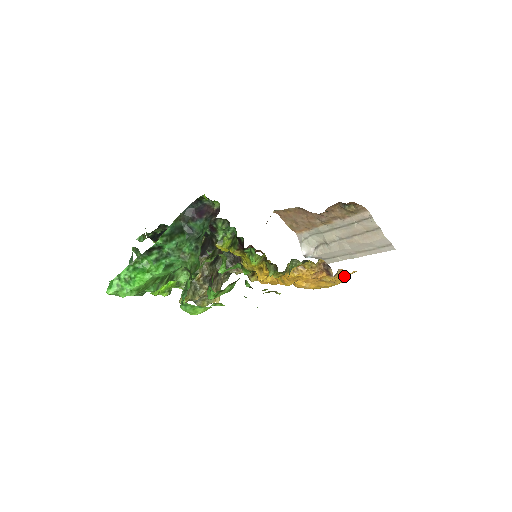
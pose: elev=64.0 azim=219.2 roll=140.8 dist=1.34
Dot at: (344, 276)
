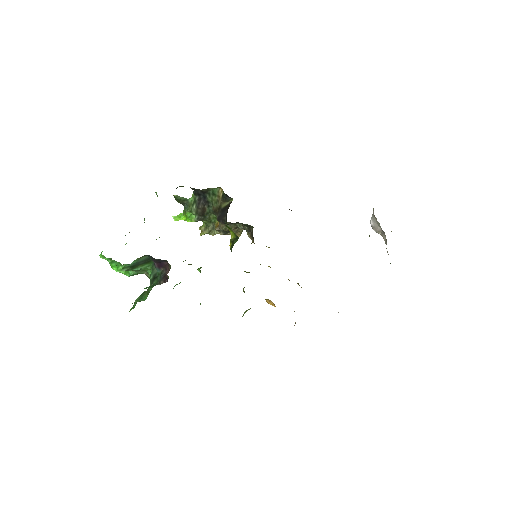
Dot at: occluded
